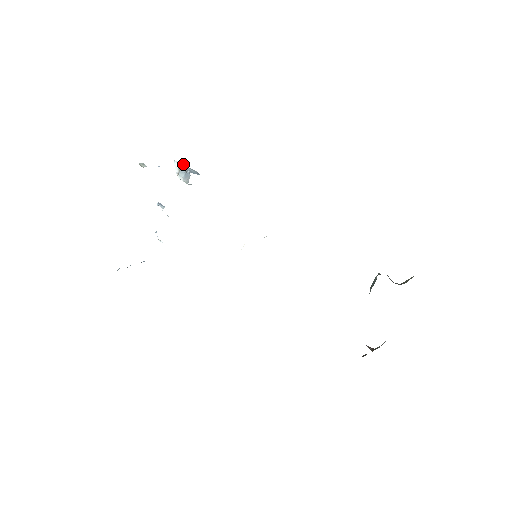
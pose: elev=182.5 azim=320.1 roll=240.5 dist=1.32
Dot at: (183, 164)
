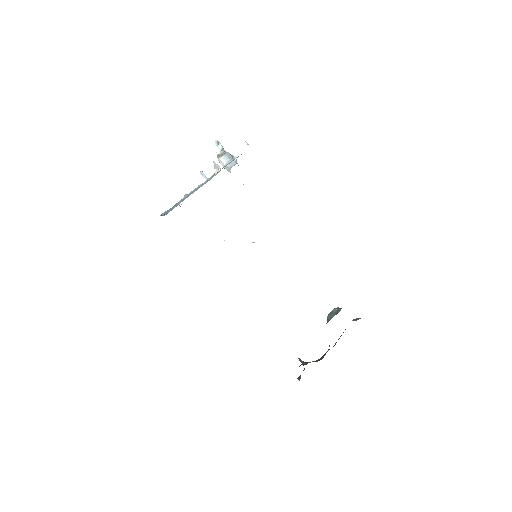
Dot at: occluded
